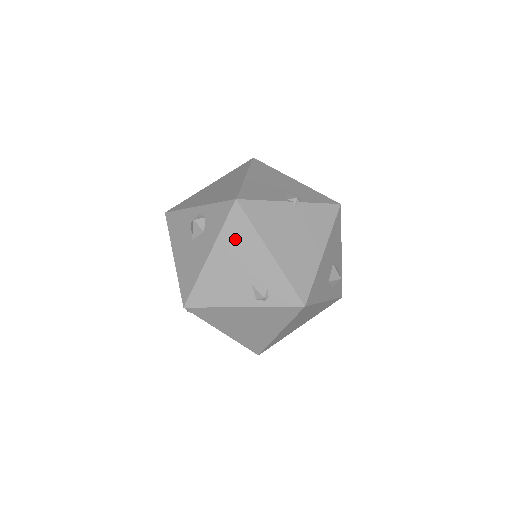
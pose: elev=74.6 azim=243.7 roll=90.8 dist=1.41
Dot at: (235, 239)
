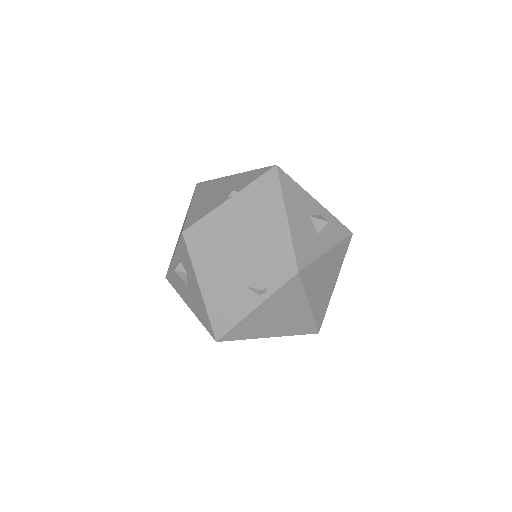
Dot at: (206, 262)
